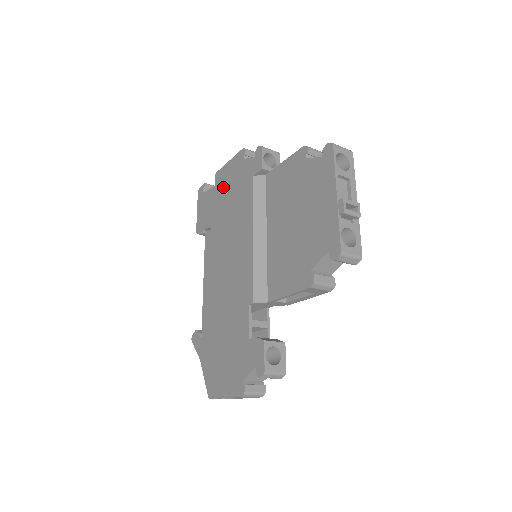
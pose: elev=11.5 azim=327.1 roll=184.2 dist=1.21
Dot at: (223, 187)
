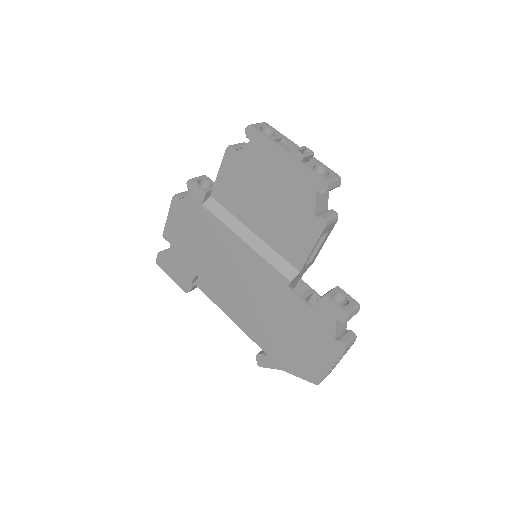
Dot at: (180, 238)
